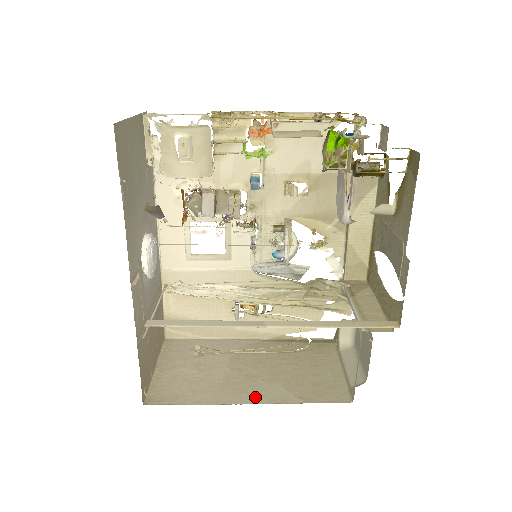
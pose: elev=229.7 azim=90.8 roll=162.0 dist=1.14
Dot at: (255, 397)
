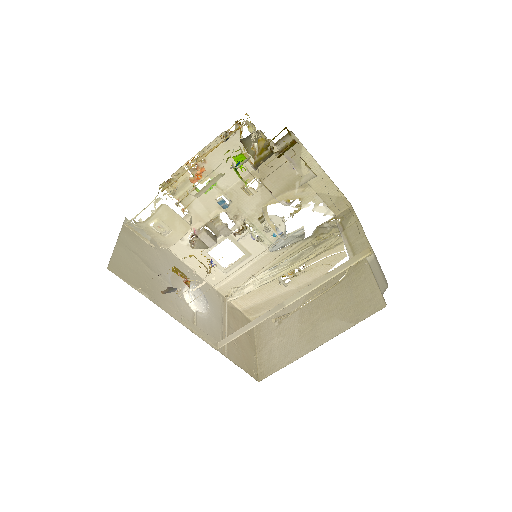
Dot at: (322, 338)
